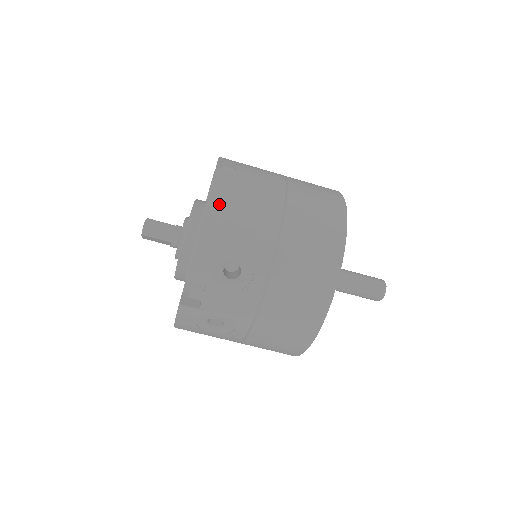
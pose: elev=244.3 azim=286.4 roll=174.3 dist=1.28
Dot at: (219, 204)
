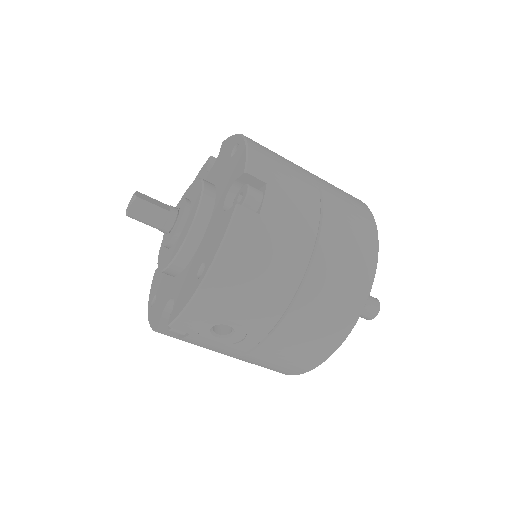
Dot at: (228, 267)
